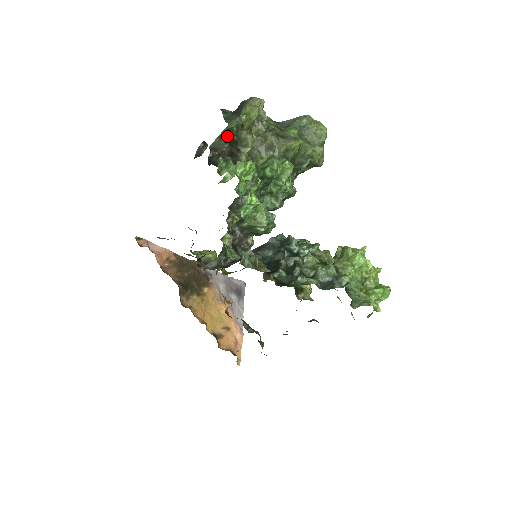
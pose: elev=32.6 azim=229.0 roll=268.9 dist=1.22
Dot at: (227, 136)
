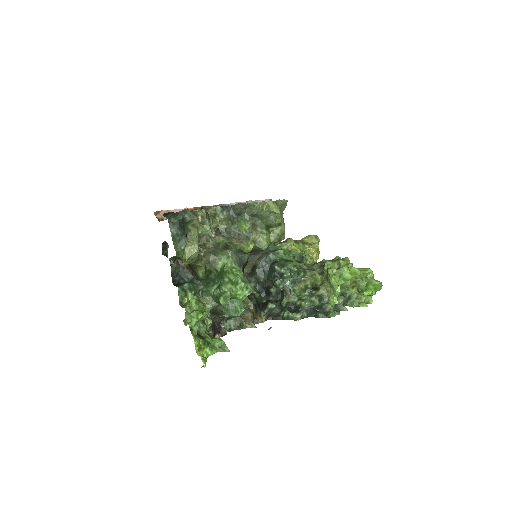
Dot at: occluded
